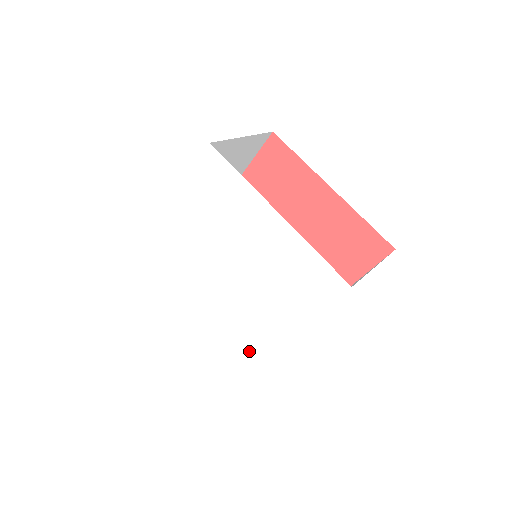
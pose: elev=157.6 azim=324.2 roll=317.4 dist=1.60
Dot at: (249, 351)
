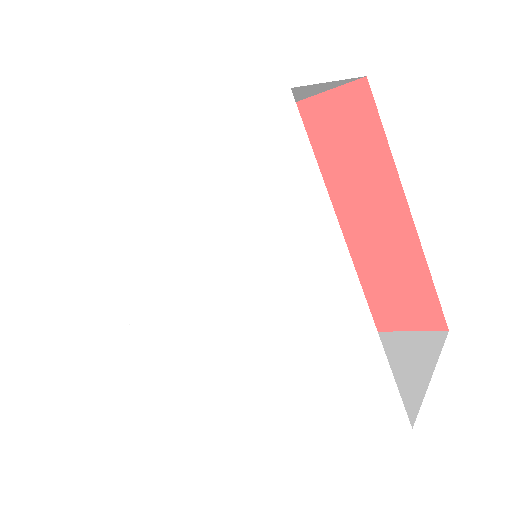
Dot at: (198, 386)
